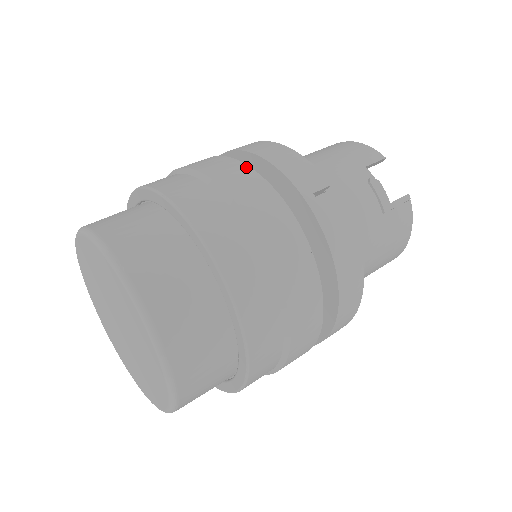
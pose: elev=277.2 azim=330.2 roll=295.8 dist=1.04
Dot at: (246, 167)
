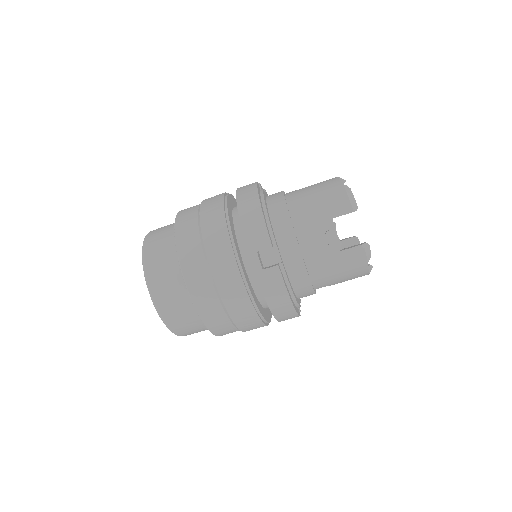
Dot at: (224, 224)
